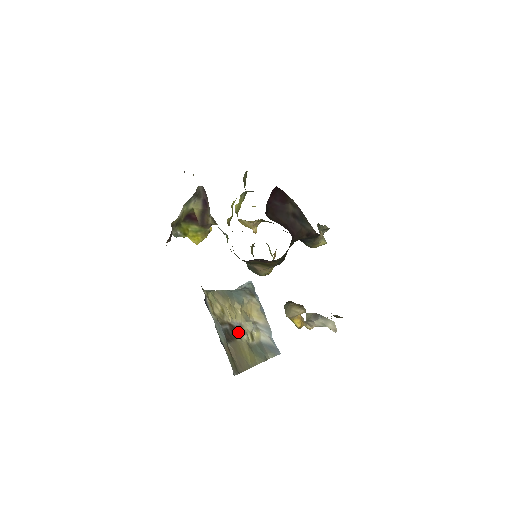
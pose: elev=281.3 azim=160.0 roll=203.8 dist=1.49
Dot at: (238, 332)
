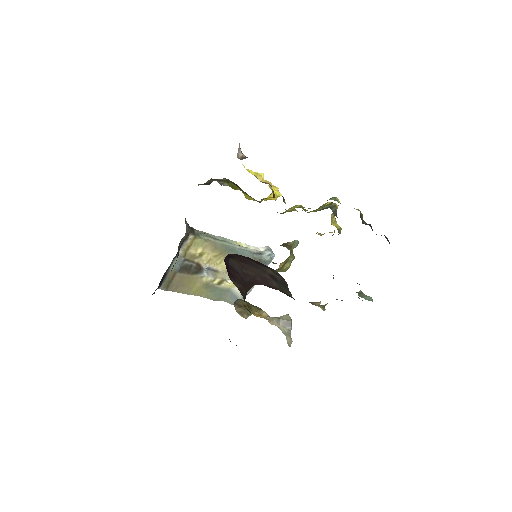
Dot at: (203, 273)
